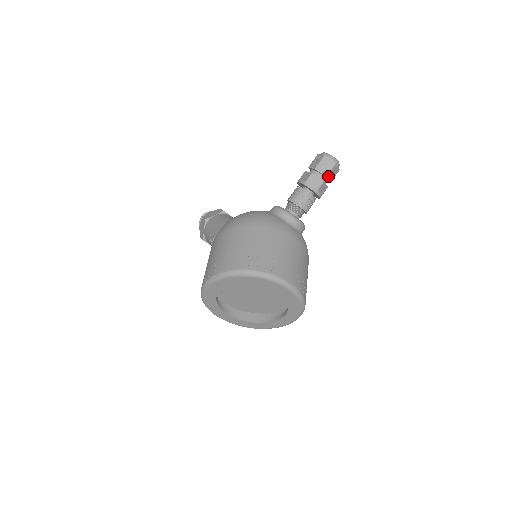
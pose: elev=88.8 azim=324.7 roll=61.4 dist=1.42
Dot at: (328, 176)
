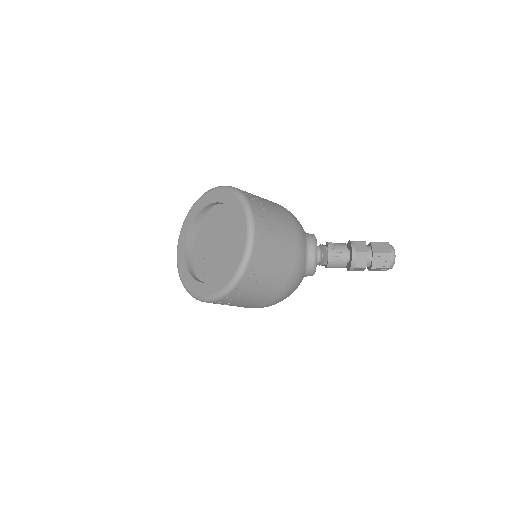
Dot at: (375, 256)
